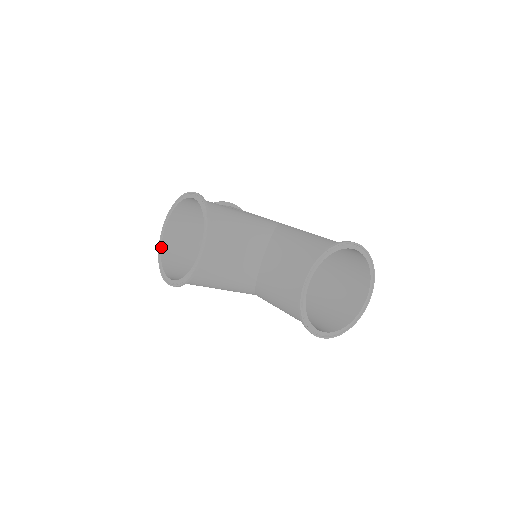
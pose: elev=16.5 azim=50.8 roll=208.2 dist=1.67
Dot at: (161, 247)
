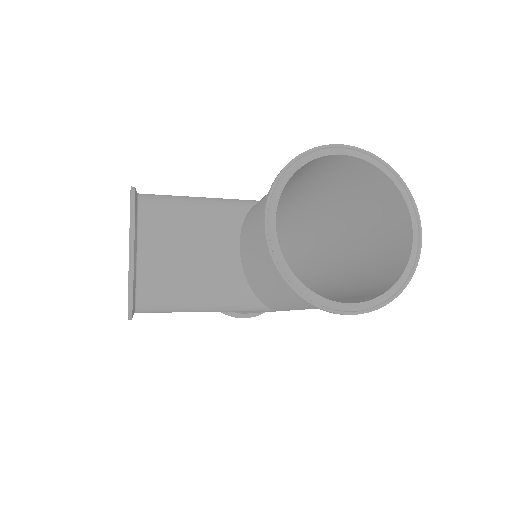
Dot at: (128, 283)
